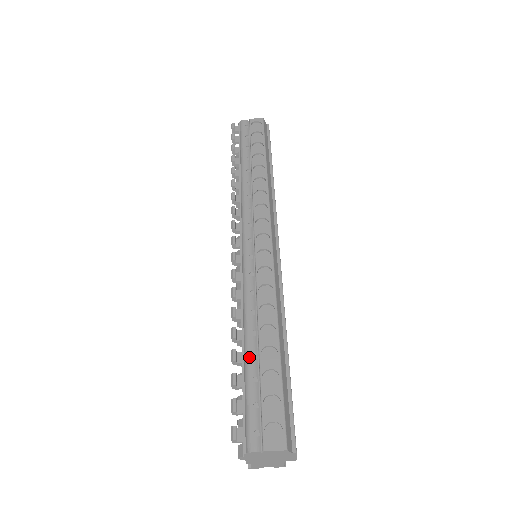
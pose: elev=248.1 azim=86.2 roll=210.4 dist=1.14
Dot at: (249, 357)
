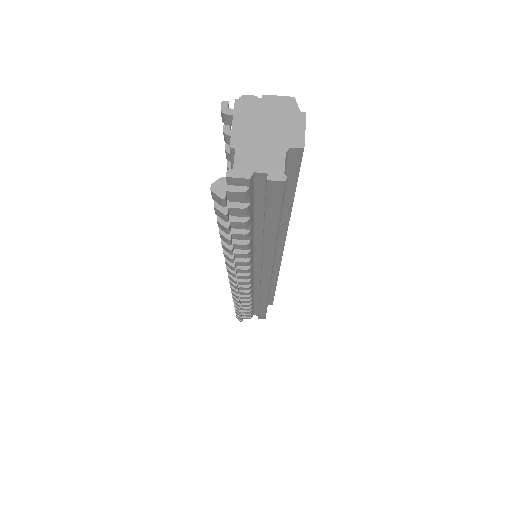
Dot at: occluded
